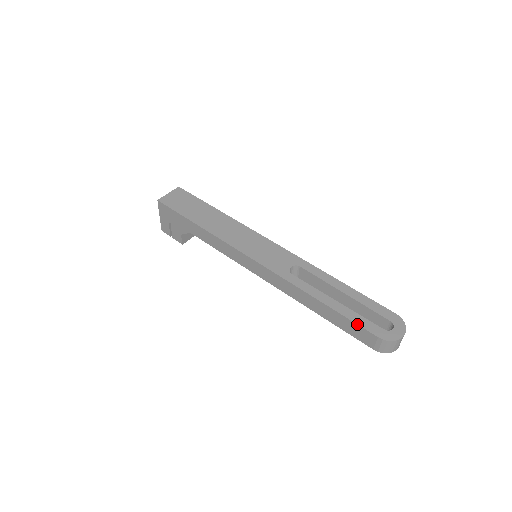
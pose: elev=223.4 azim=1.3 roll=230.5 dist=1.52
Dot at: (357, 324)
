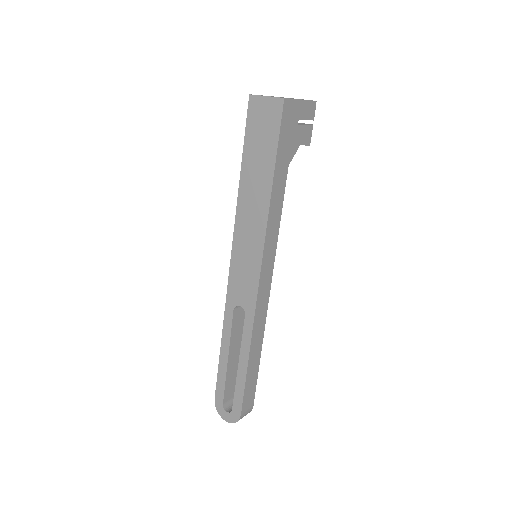
Dot at: occluded
